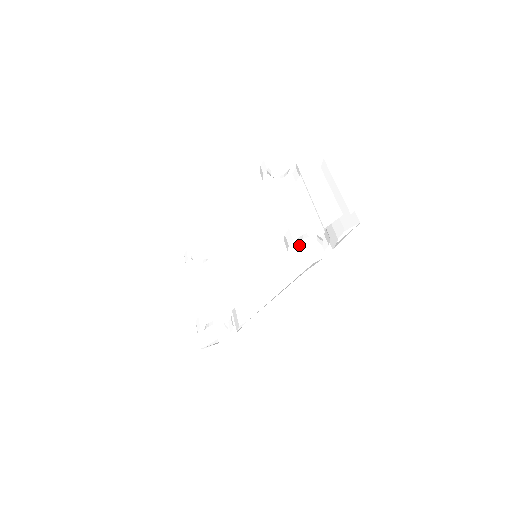
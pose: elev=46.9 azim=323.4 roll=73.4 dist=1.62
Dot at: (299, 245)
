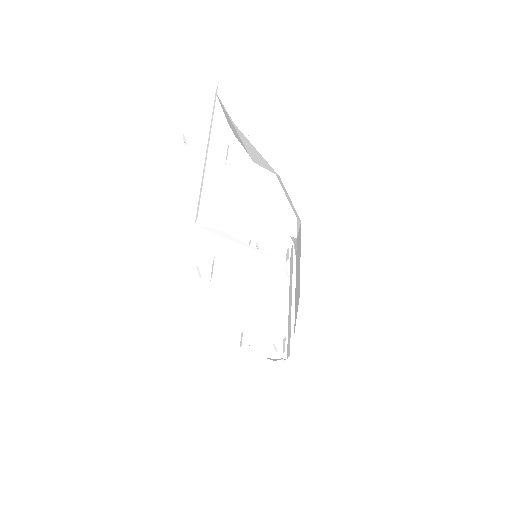
Dot at: occluded
